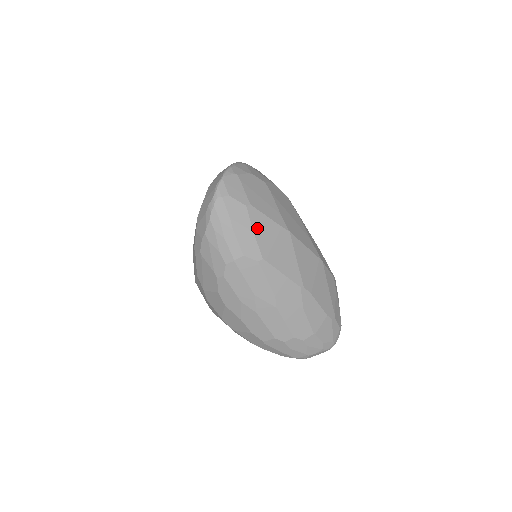
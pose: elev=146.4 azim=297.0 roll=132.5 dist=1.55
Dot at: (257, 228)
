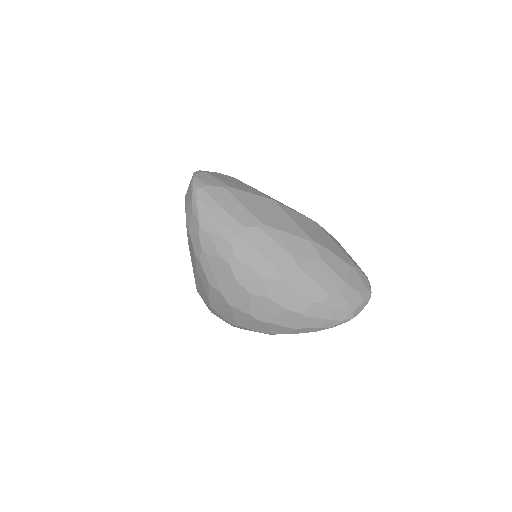
Dot at: (244, 202)
